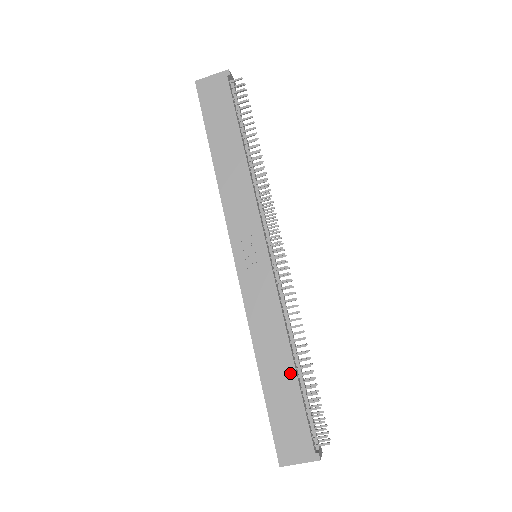
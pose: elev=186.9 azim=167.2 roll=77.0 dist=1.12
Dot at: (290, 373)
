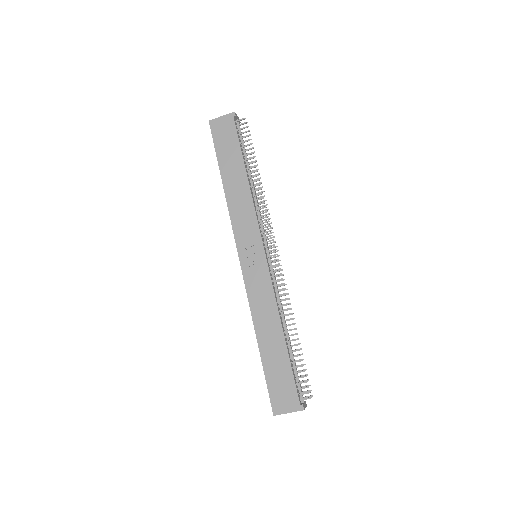
Dot at: (281, 345)
